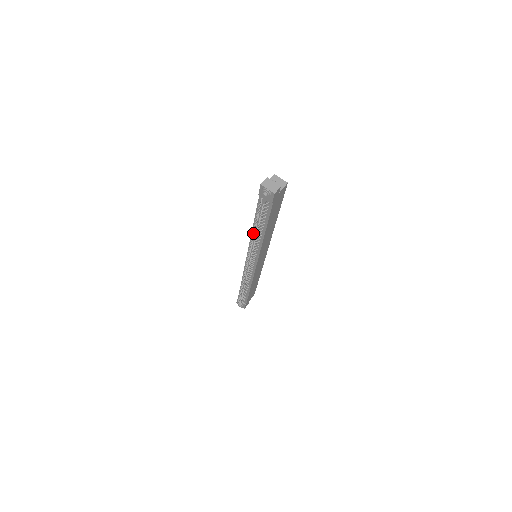
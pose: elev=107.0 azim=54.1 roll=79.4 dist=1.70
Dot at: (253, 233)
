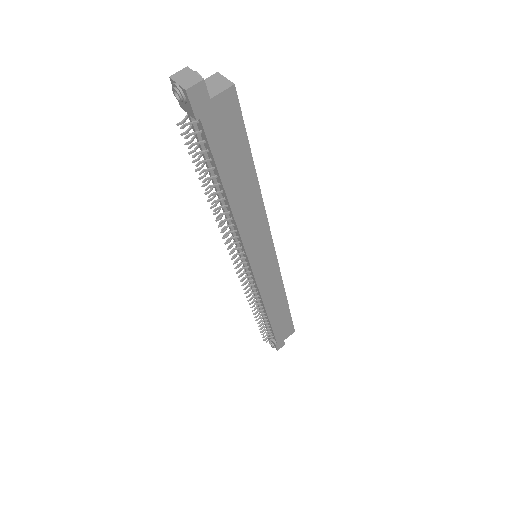
Dot at: occluded
